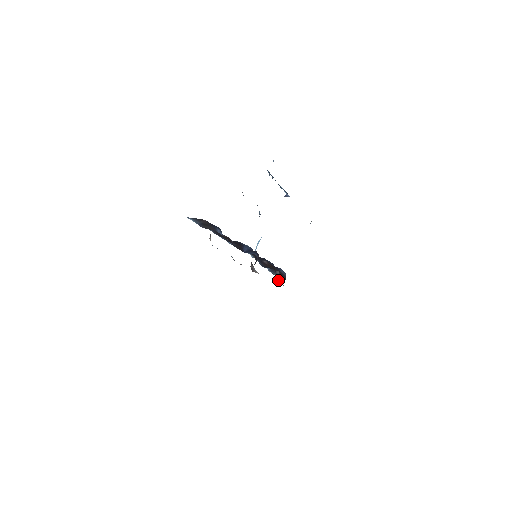
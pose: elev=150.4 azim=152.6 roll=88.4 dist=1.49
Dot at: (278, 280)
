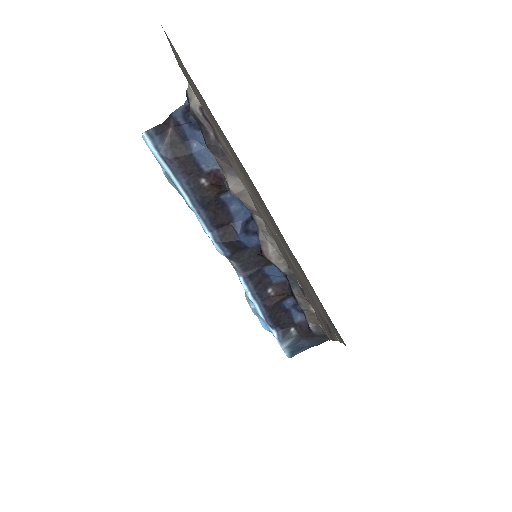
Dot at: (301, 308)
